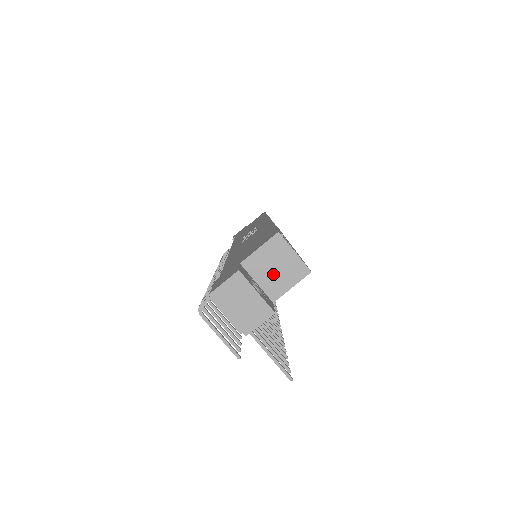
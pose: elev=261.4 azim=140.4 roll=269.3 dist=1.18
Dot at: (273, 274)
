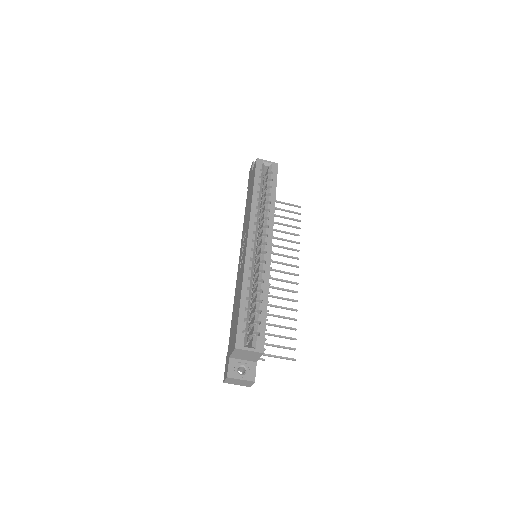
Dot at: (247, 357)
